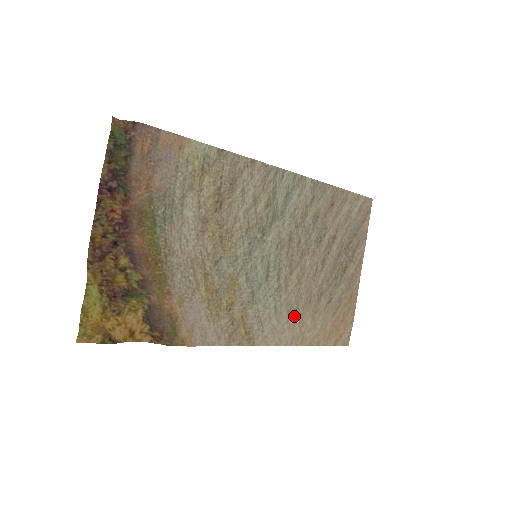
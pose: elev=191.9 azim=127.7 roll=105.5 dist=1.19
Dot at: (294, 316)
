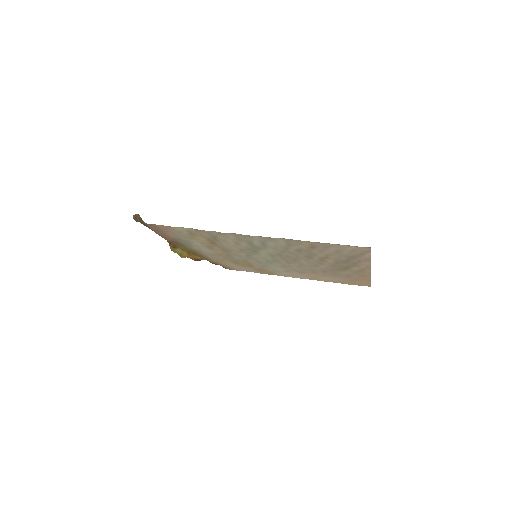
Dot at: (304, 274)
